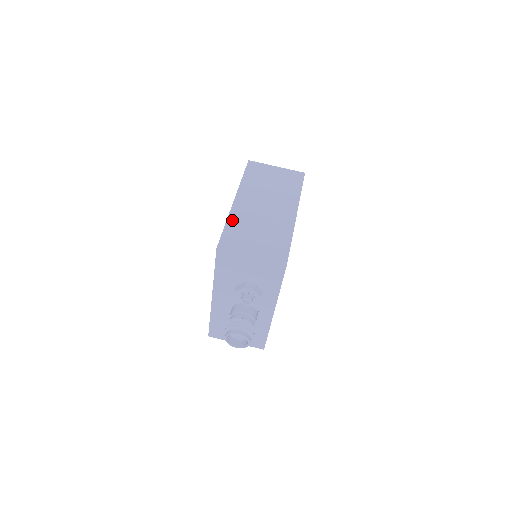
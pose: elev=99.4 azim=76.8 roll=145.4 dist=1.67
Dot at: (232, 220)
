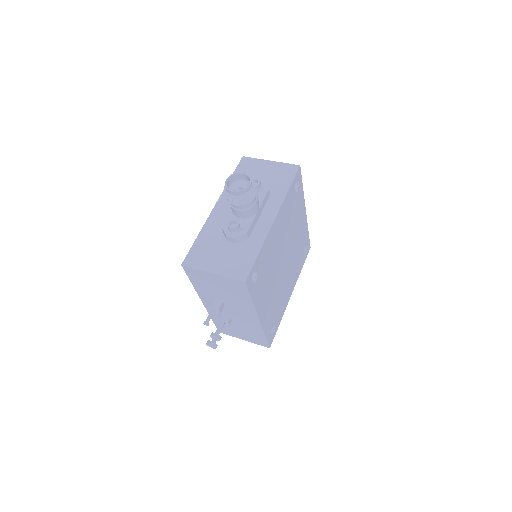
Dot at: occluded
